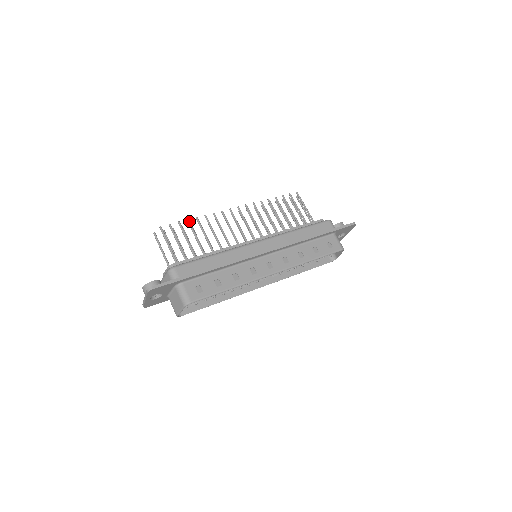
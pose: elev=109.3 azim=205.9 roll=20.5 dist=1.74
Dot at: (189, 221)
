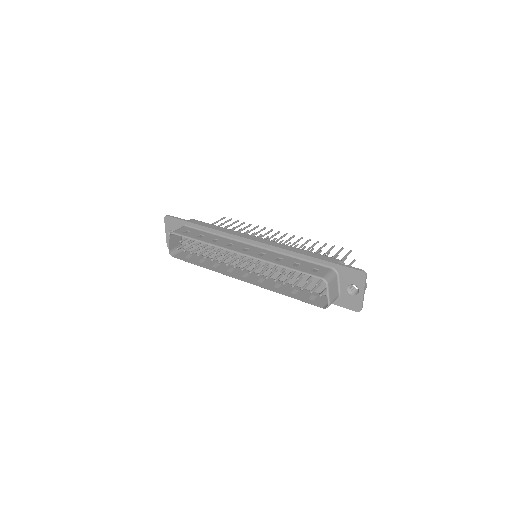
Dot at: (244, 222)
